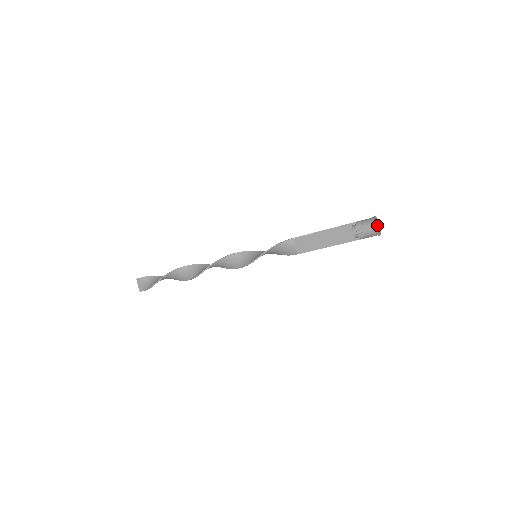
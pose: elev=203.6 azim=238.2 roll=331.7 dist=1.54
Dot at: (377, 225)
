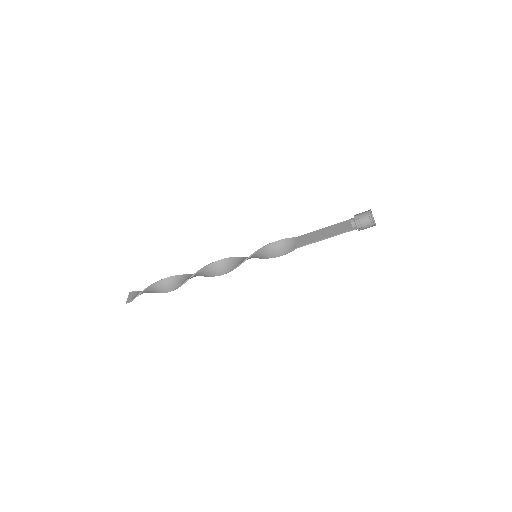
Dot at: occluded
